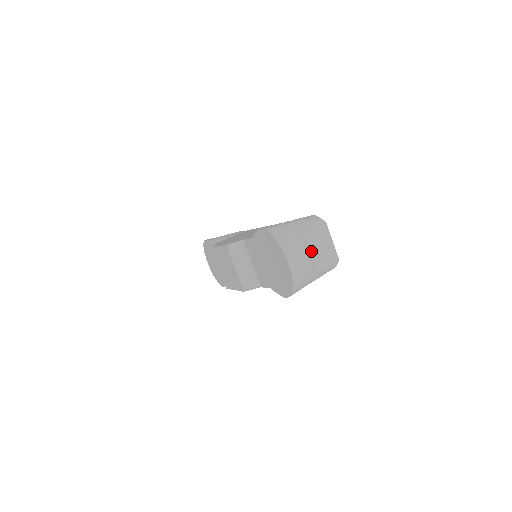
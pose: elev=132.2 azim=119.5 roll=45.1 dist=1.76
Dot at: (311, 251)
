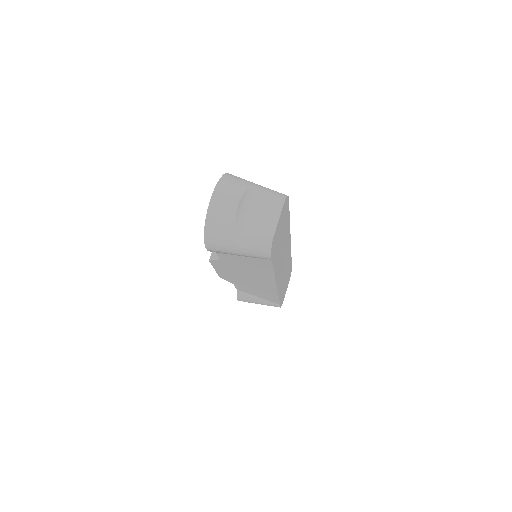
Dot at: (250, 211)
